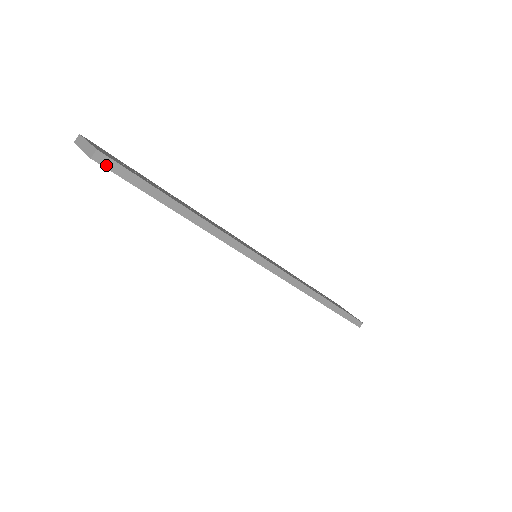
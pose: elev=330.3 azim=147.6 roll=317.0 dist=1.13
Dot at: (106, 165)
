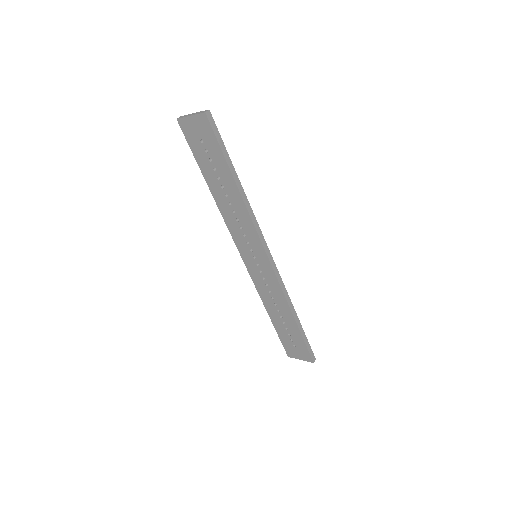
Dot at: (210, 121)
